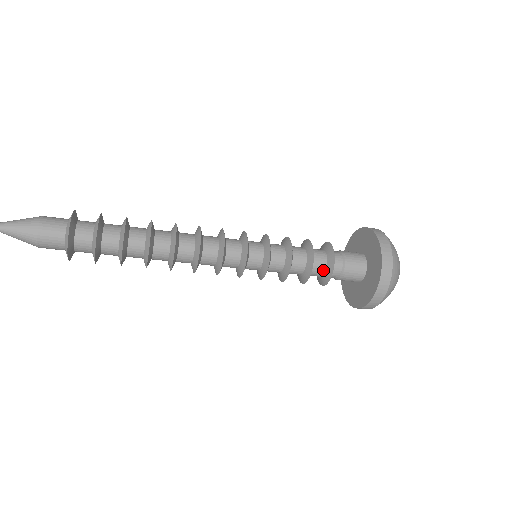
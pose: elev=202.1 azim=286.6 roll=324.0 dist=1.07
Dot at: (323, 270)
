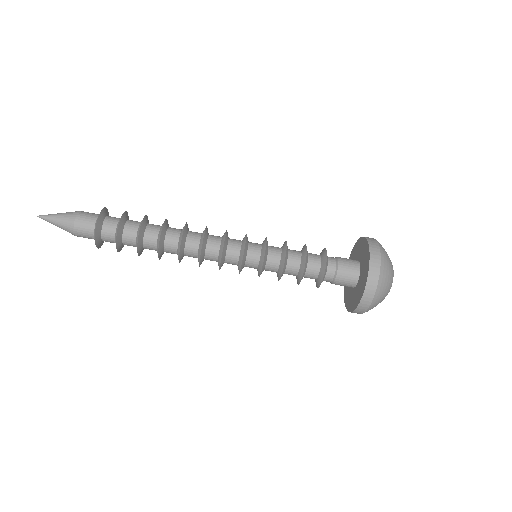
Dot at: (317, 271)
